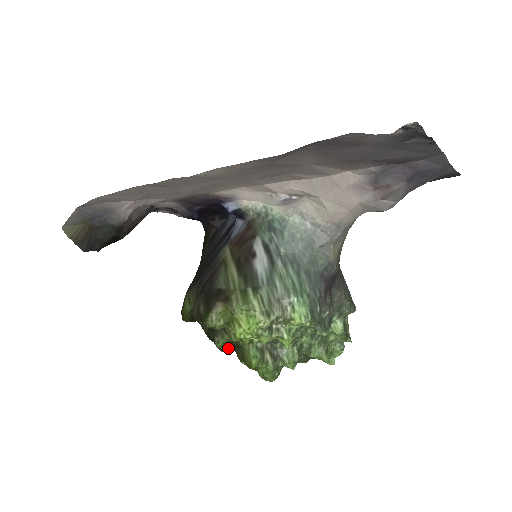
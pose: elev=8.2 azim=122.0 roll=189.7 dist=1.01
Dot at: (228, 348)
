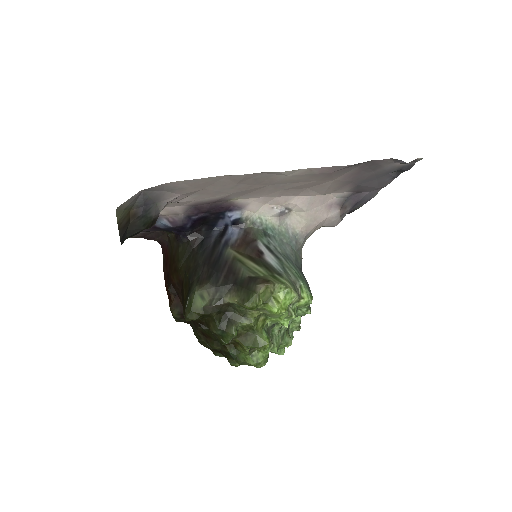
Dot at: (231, 340)
